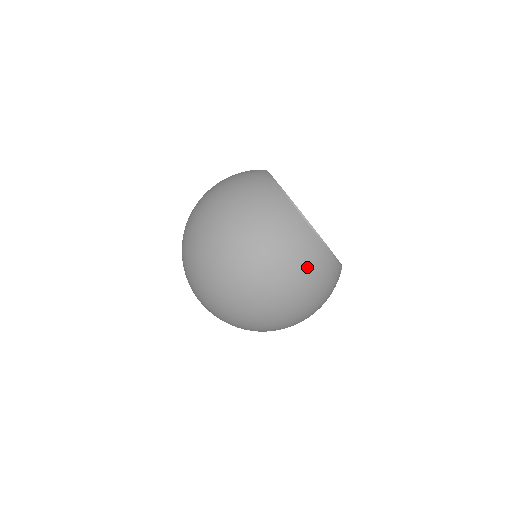
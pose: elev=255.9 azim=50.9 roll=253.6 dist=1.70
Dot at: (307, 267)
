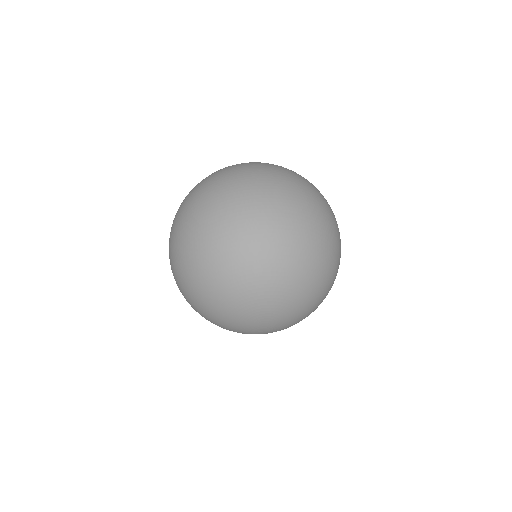
Dot at: occluded
